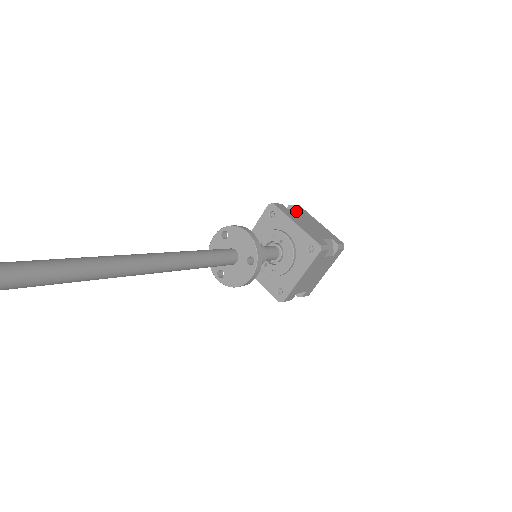
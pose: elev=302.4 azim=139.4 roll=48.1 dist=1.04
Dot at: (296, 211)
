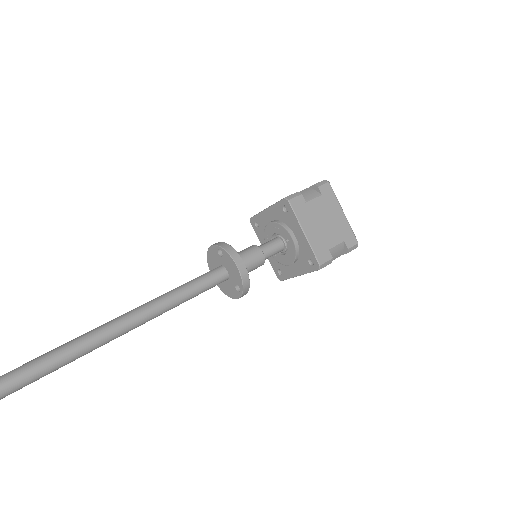
Dot at: (317, 201)
